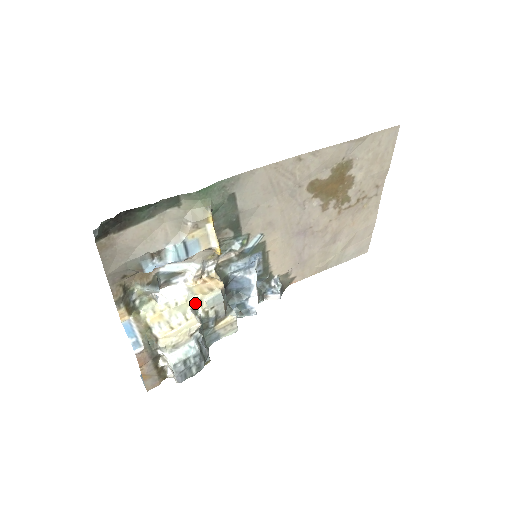
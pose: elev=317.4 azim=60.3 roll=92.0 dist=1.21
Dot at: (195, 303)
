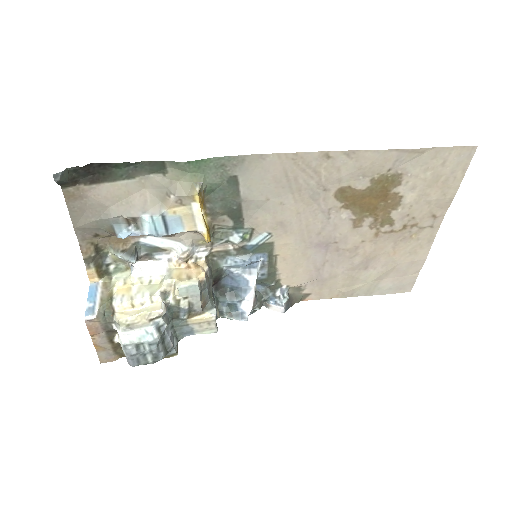
Dot at: (168, 287)
